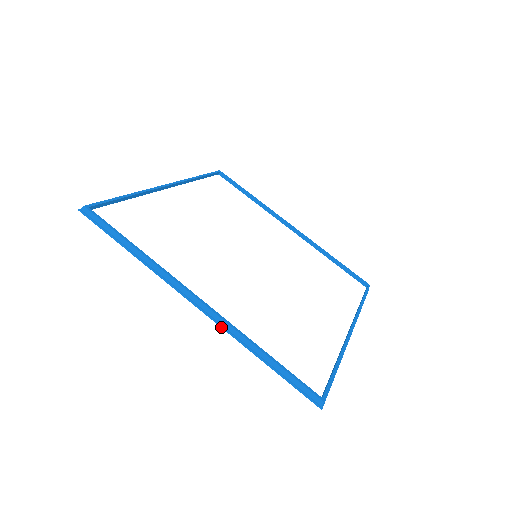
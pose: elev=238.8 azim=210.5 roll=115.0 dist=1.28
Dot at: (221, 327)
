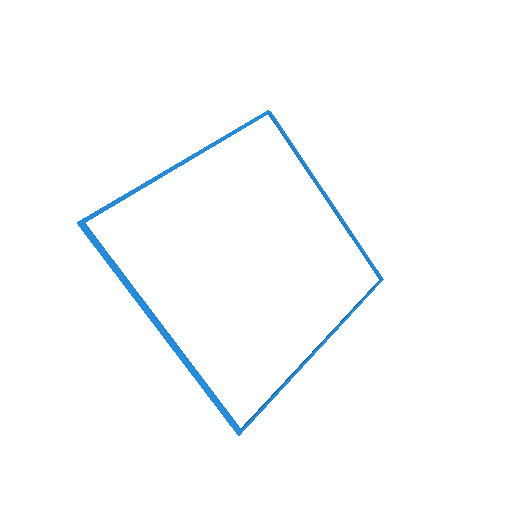
Dot at: (178, 356)
